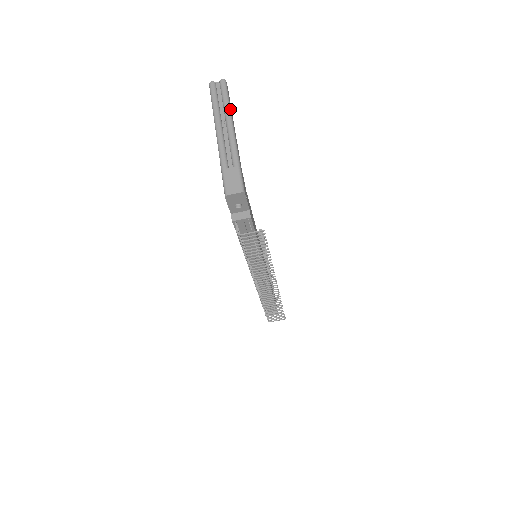
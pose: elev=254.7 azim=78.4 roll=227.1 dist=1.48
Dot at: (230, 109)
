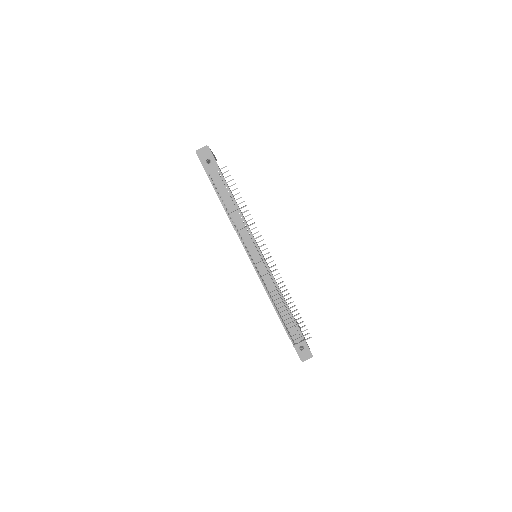
Dot at: occluded
